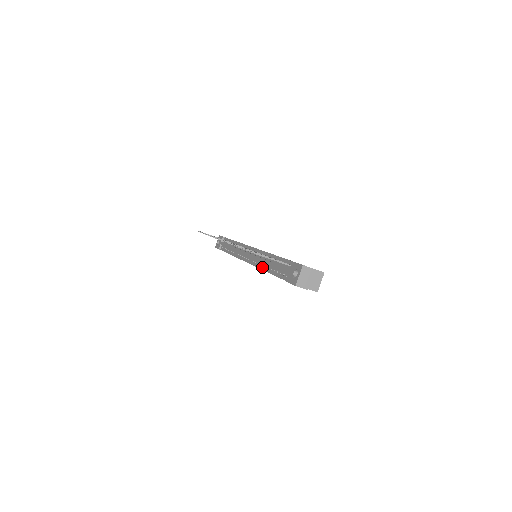
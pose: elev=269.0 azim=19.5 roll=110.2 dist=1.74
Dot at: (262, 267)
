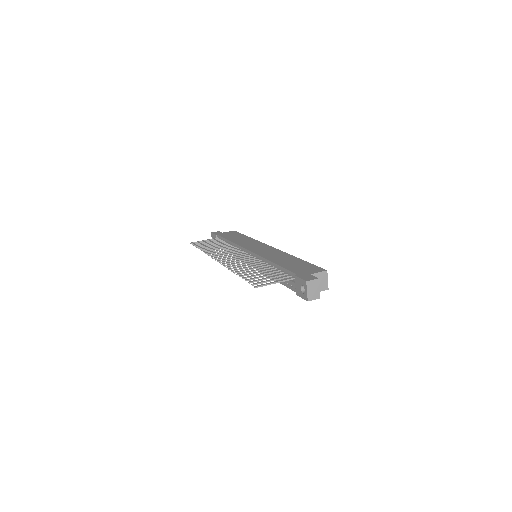
Dot at: occluded
